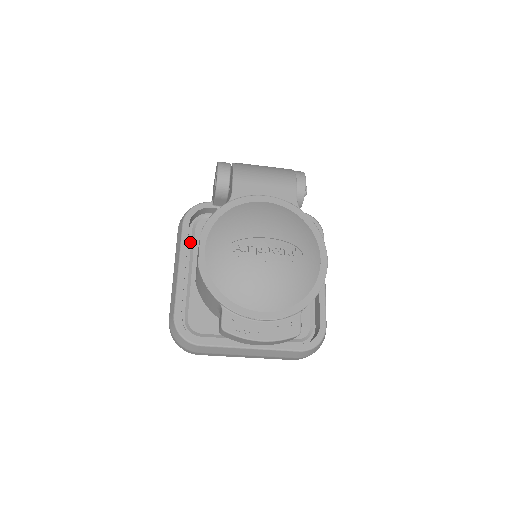
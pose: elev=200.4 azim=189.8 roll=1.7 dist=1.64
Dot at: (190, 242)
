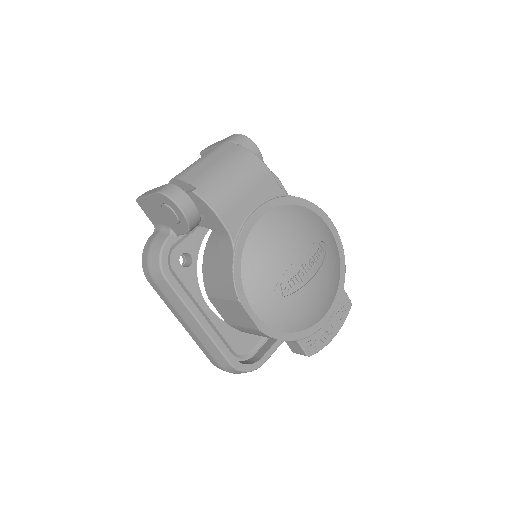
Dot at: occluded
